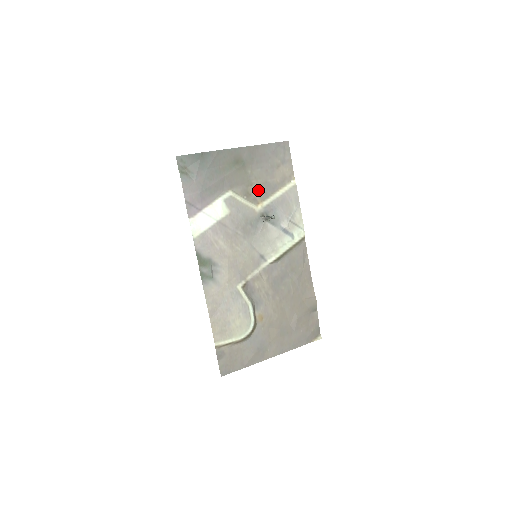
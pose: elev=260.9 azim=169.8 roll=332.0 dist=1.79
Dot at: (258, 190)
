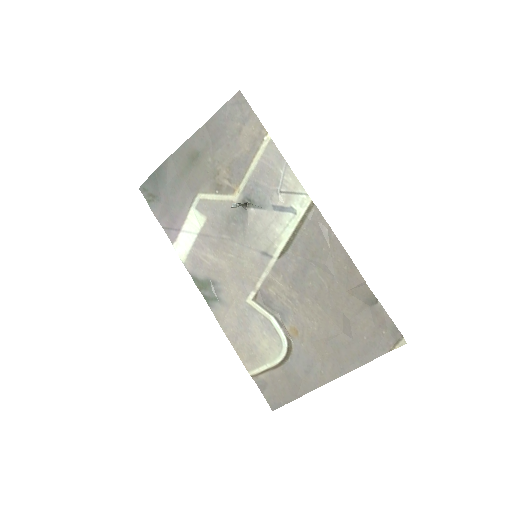
Dot at: (228, 175)
